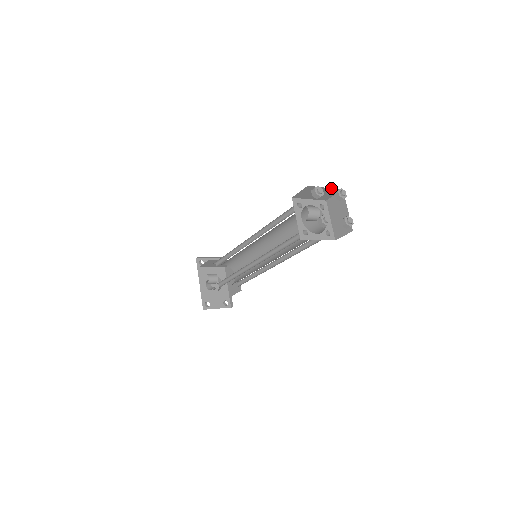
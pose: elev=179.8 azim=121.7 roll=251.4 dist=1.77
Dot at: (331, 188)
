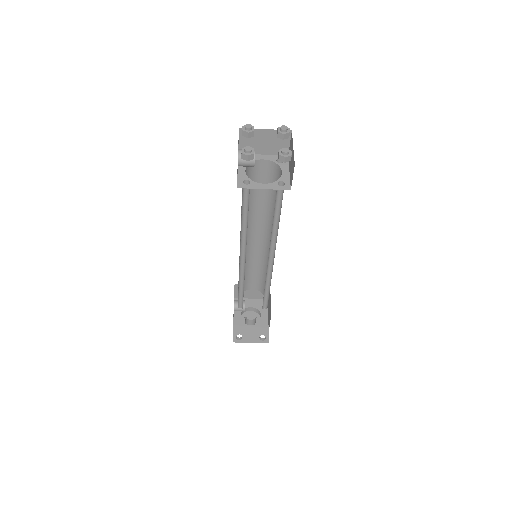
Dot at: (274, 130)
